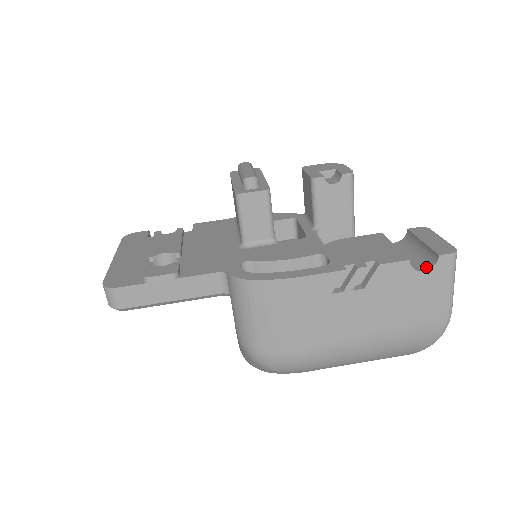
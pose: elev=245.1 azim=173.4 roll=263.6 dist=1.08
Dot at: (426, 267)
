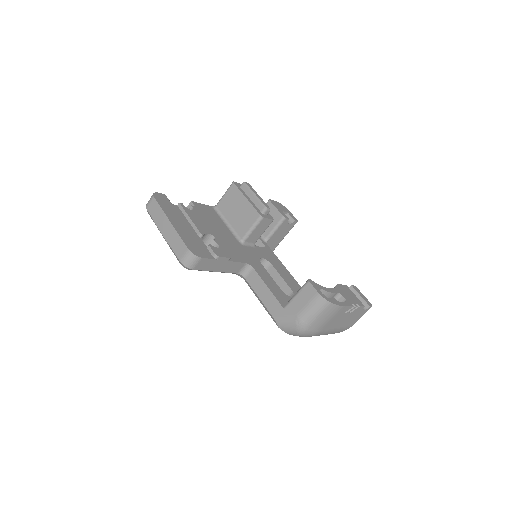
Dot at: (363, 309)
